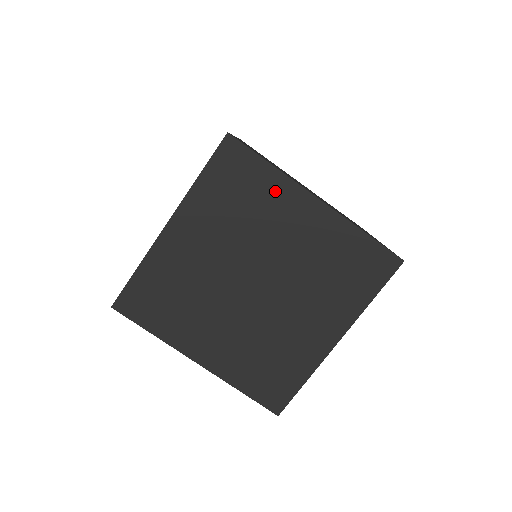
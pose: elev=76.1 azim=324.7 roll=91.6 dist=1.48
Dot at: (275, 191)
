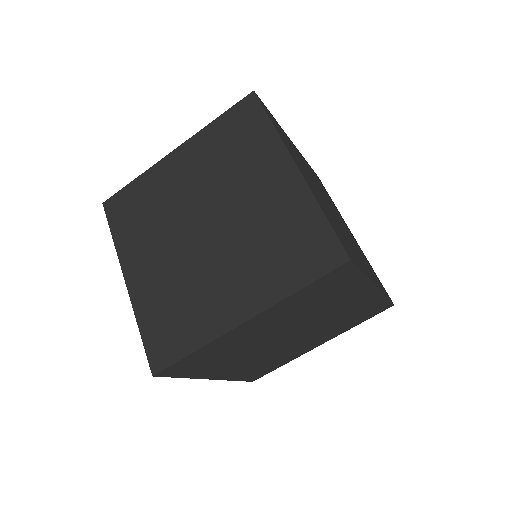
Dot at: (352, 288)
